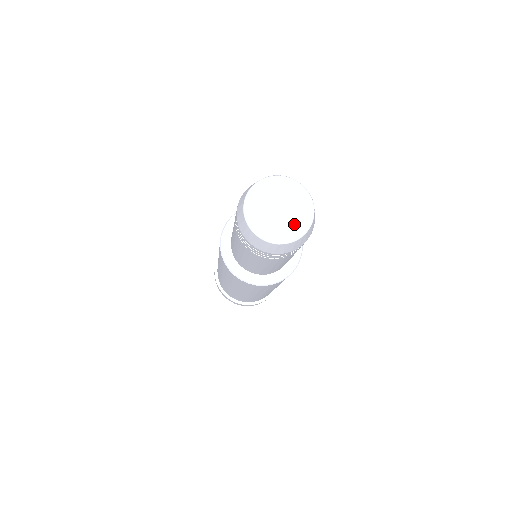
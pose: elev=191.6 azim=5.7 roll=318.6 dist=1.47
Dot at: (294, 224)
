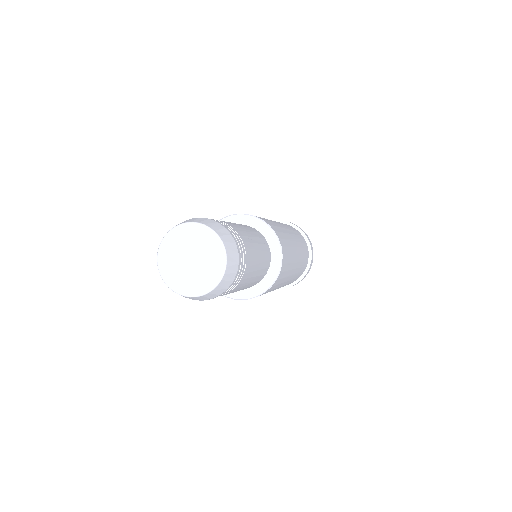
Dot at: (208, 273)
